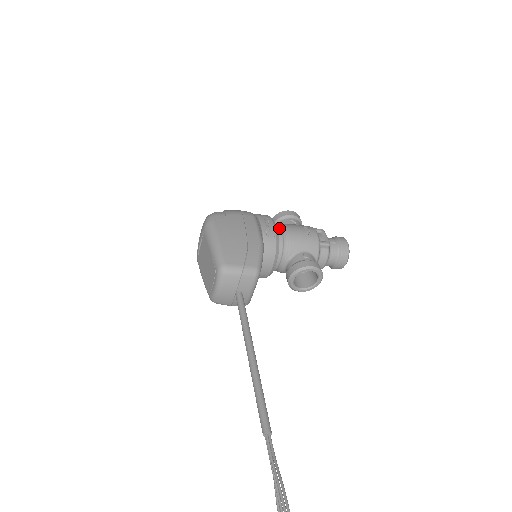
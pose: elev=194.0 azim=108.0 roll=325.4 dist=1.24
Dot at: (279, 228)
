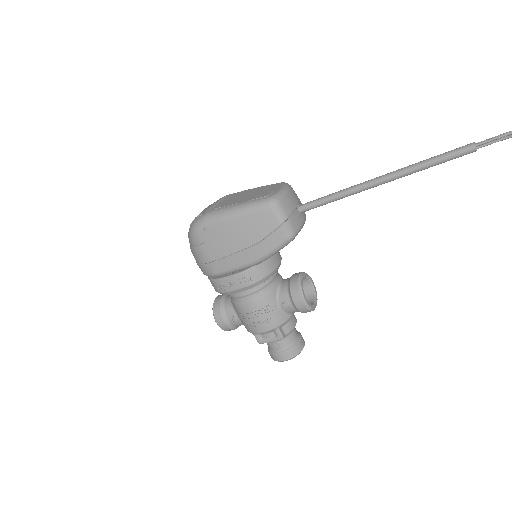
Dot at: occluded
